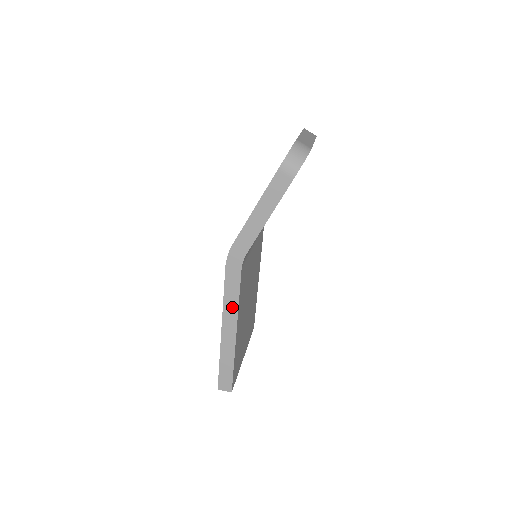
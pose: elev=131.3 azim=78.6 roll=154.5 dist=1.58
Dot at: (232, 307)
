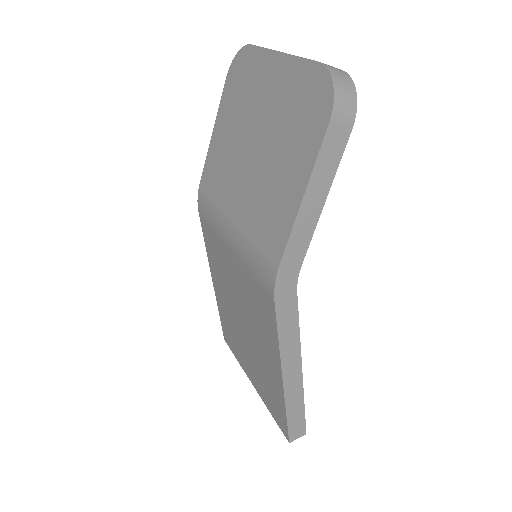
Dot at: (292, 345)
